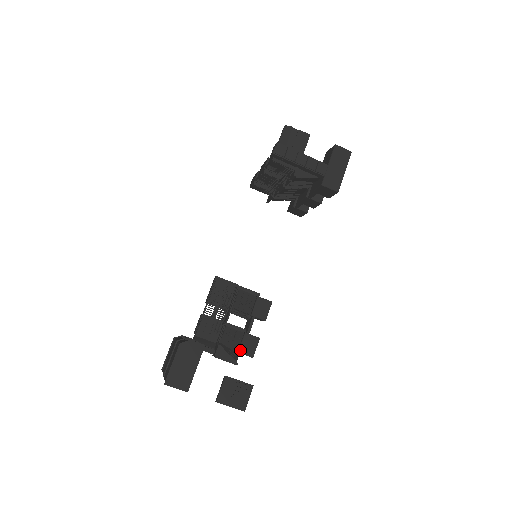
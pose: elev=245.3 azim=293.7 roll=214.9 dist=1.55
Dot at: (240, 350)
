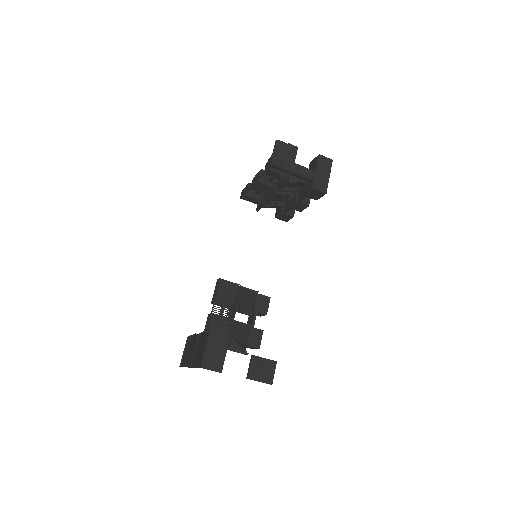
Dot at: (247, 343)
